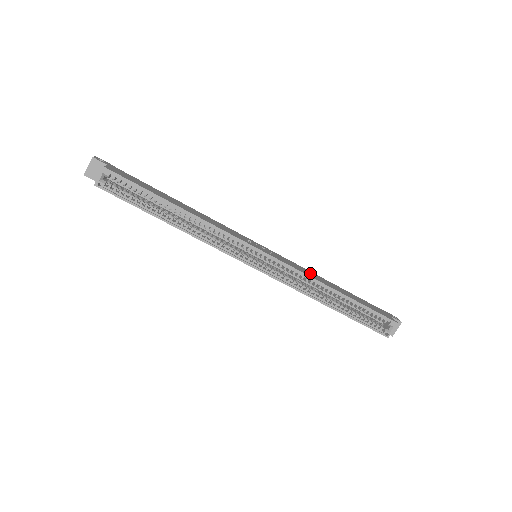
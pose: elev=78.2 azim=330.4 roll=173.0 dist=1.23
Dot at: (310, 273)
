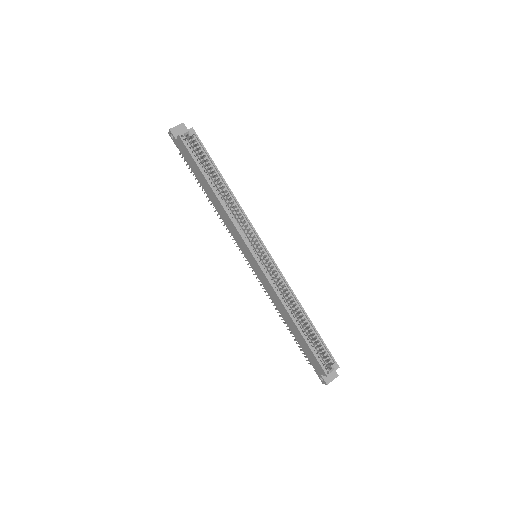
Dot at: occluded
